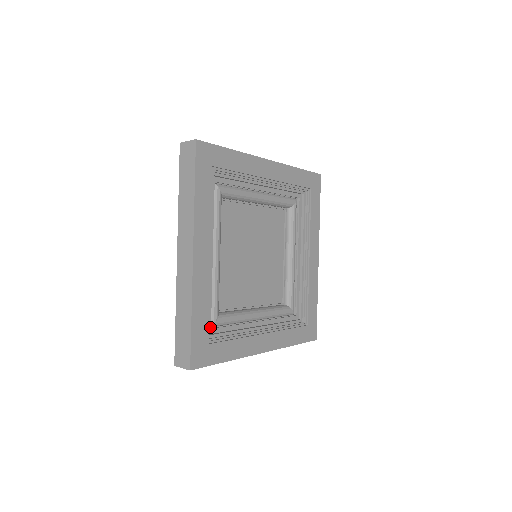
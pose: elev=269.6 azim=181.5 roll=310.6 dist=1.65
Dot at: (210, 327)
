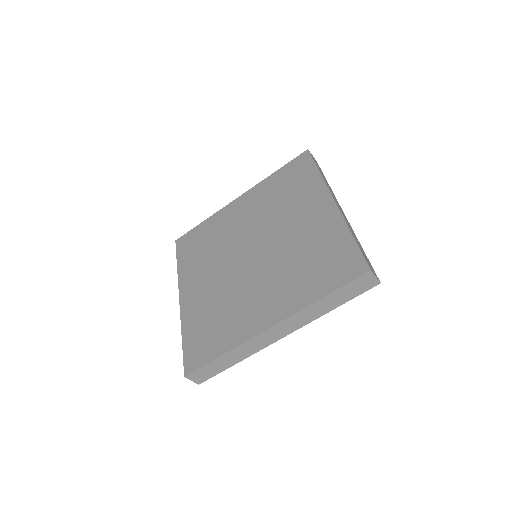
Dot at: occluded
